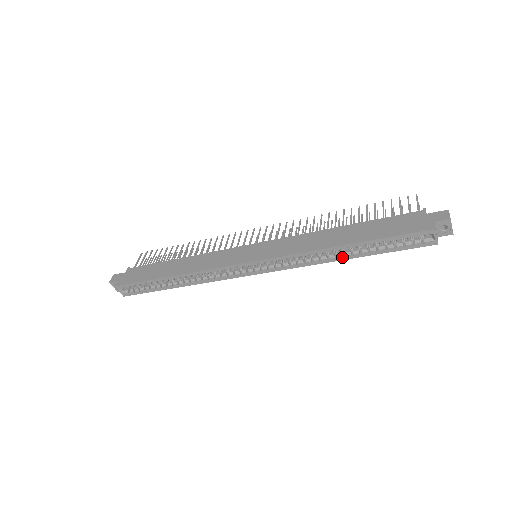
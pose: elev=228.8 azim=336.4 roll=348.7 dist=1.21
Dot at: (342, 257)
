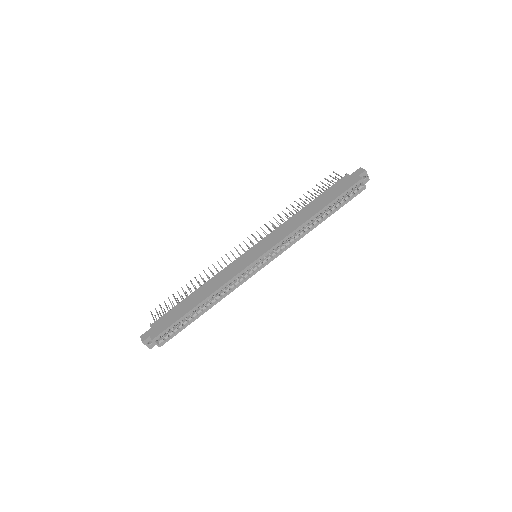
Dot at: (317, 224)
